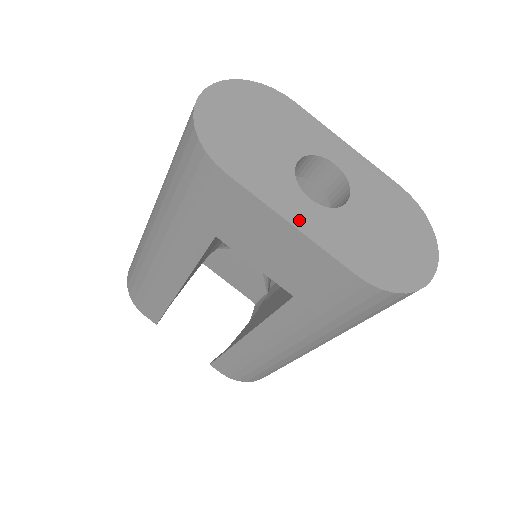
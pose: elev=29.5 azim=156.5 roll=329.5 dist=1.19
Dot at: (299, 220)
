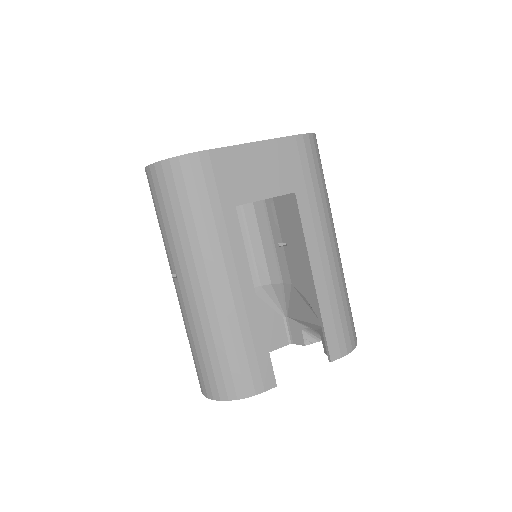
Dot at: occluded
